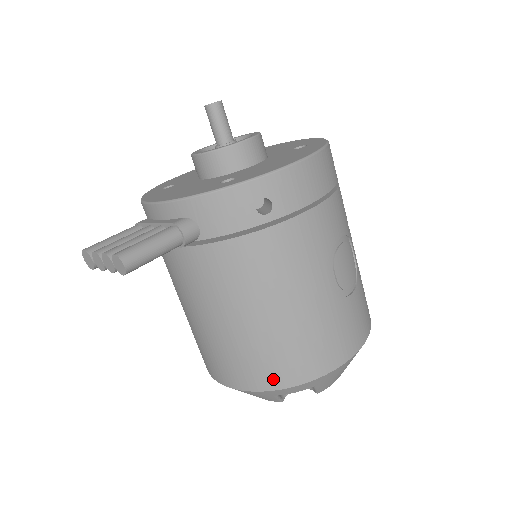
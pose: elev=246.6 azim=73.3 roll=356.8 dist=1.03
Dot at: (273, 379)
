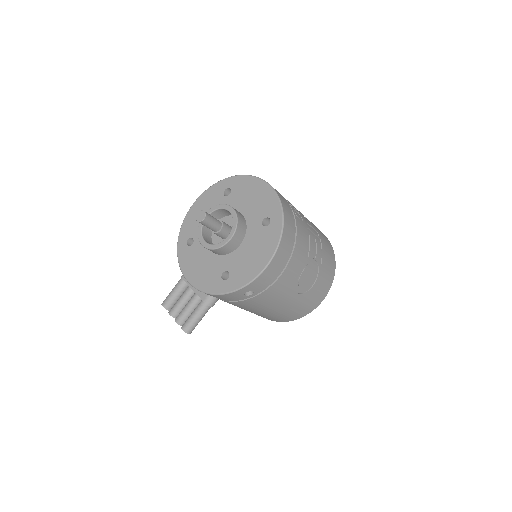
Dot at: (278, 320)
